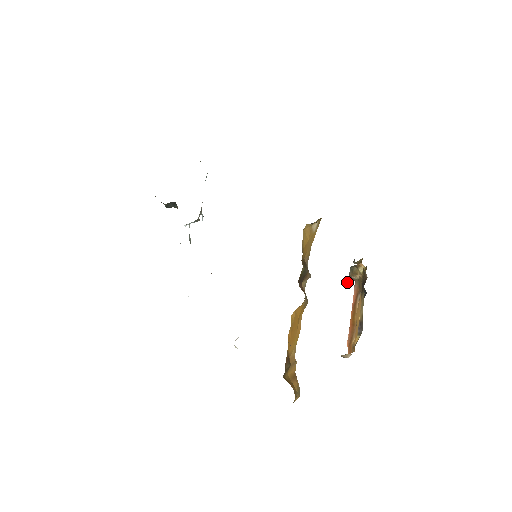
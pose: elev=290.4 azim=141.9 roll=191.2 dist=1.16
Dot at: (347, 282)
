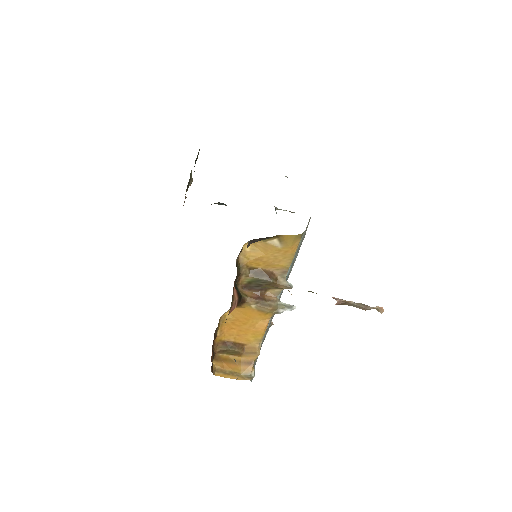
Dot at: (377, 309)
